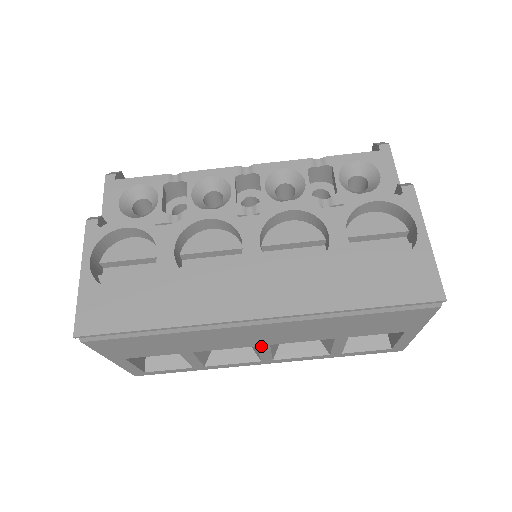
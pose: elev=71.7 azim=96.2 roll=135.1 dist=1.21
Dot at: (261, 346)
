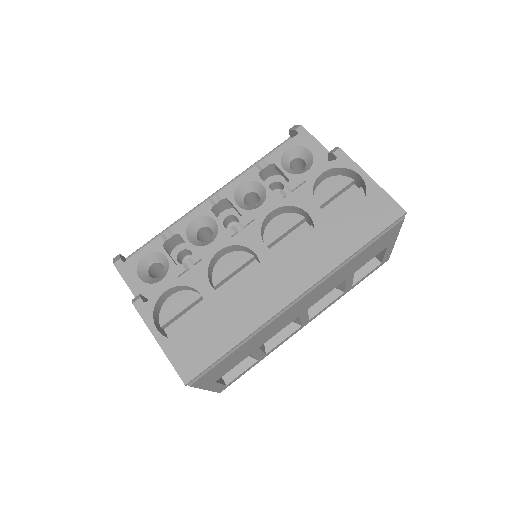
Dot at: (302, 314)
